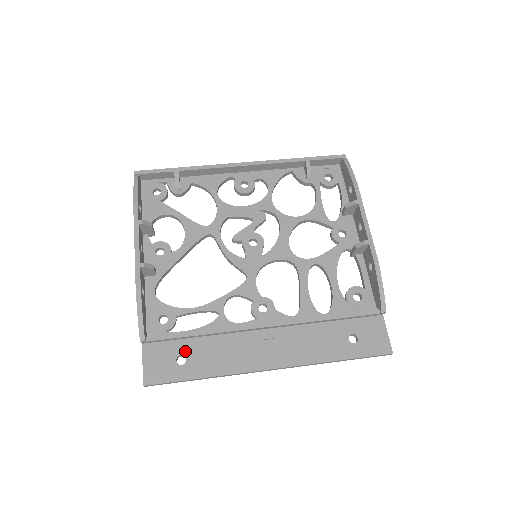
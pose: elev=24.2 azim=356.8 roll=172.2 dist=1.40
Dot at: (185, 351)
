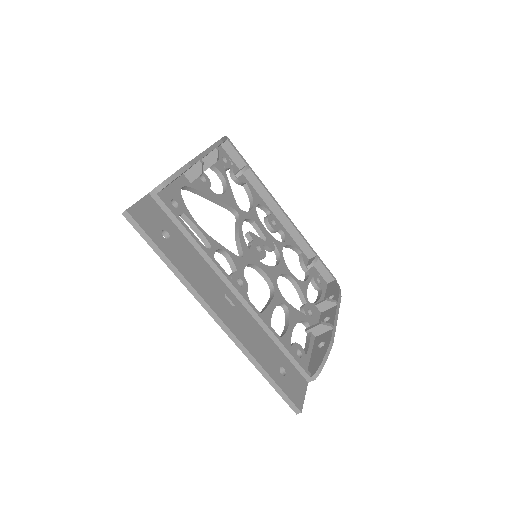
Dot at: (173, 234)
